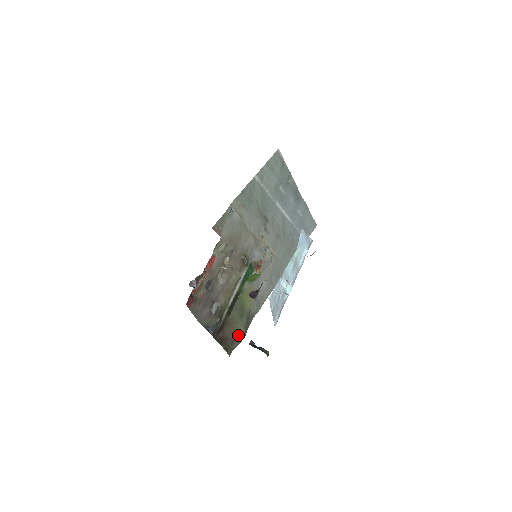
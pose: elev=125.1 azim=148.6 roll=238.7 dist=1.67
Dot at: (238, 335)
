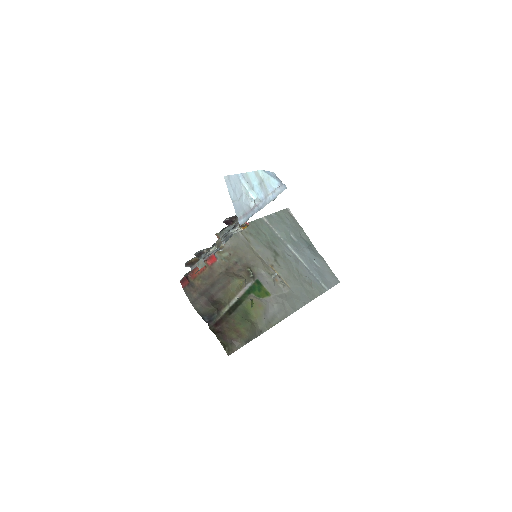
Dot at: (239, 336)
